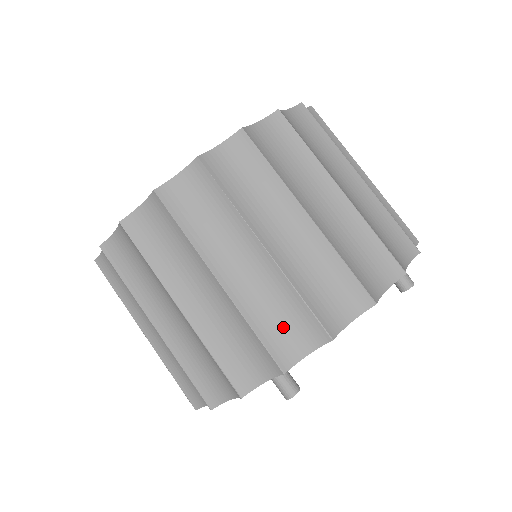
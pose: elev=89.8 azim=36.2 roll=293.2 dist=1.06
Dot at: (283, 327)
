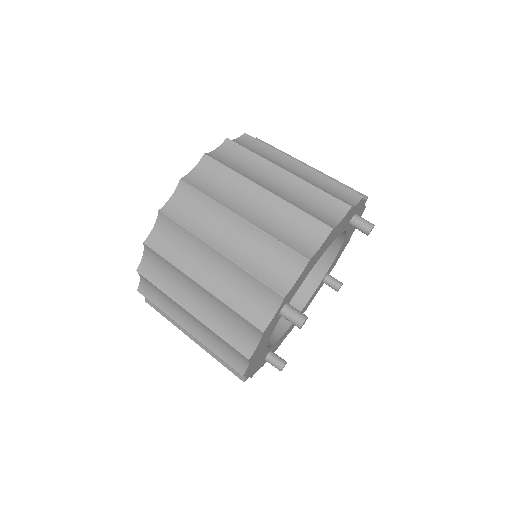
Dot at: (273, 267)
